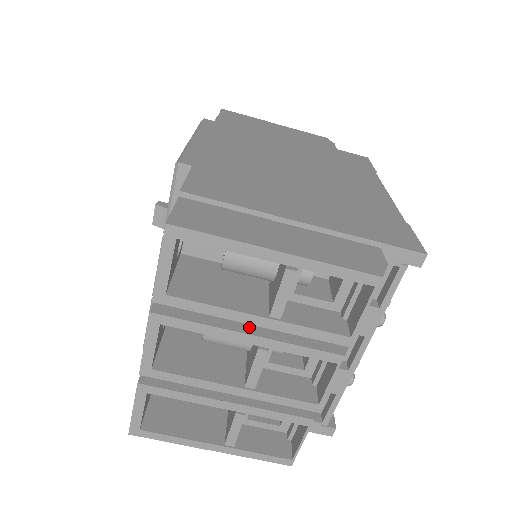
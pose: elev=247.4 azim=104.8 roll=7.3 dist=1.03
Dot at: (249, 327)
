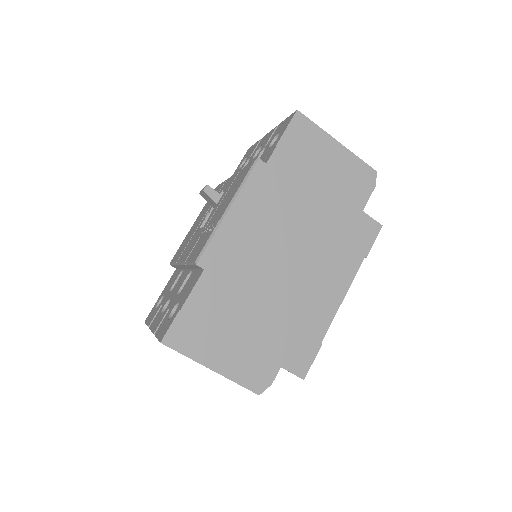
Dot at: occluded
